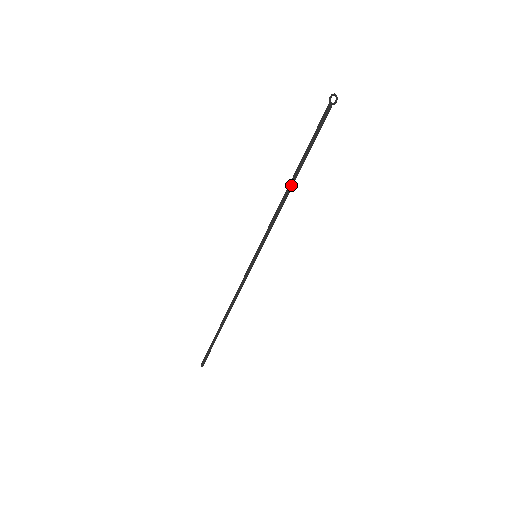
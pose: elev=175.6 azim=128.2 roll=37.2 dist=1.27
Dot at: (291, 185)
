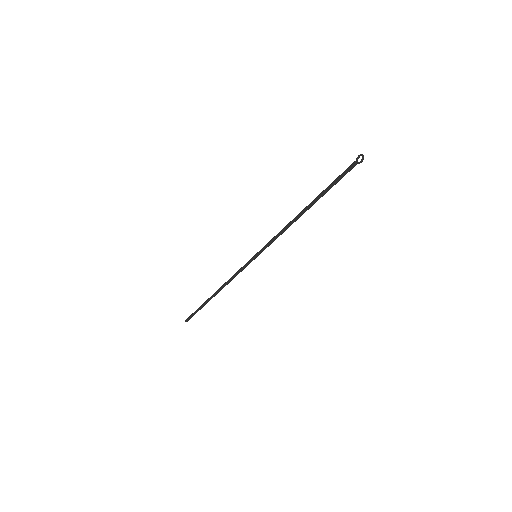
Dot at: (302, 213)
